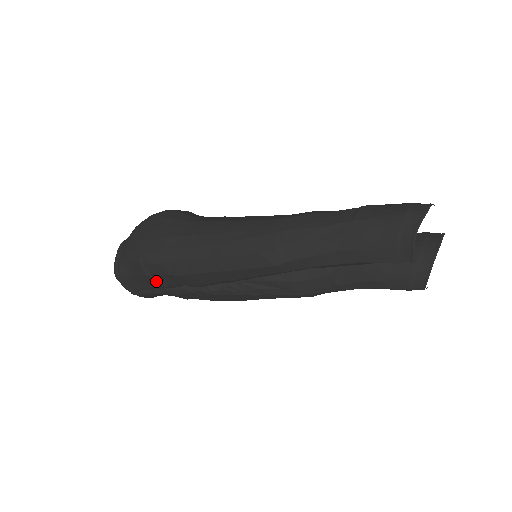
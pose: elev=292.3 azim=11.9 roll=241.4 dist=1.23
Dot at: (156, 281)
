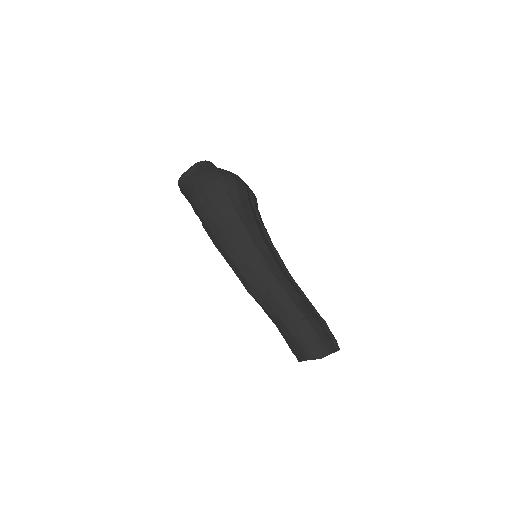
Dot at: (196, 213)
